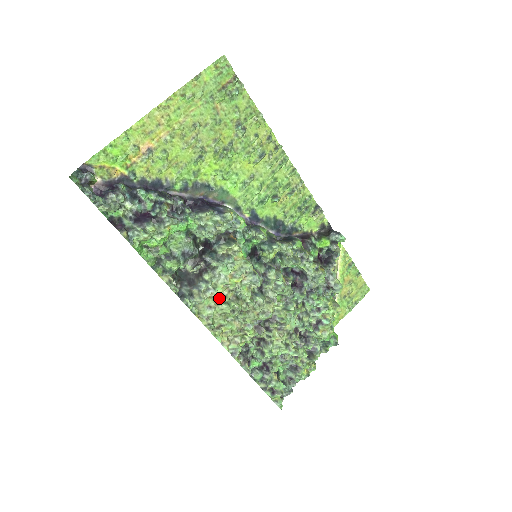
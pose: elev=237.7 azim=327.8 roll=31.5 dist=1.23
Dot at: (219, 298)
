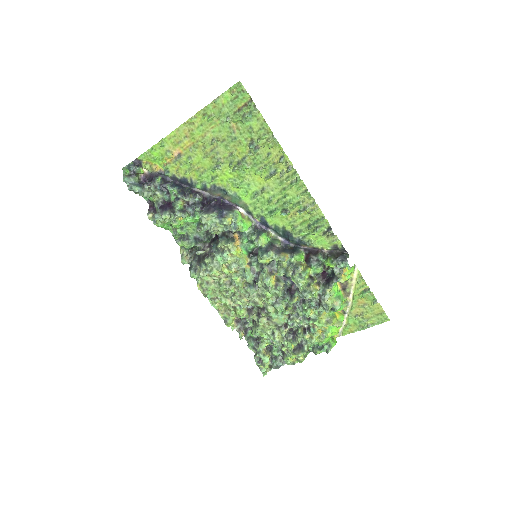
Dot at: (215, 279)
